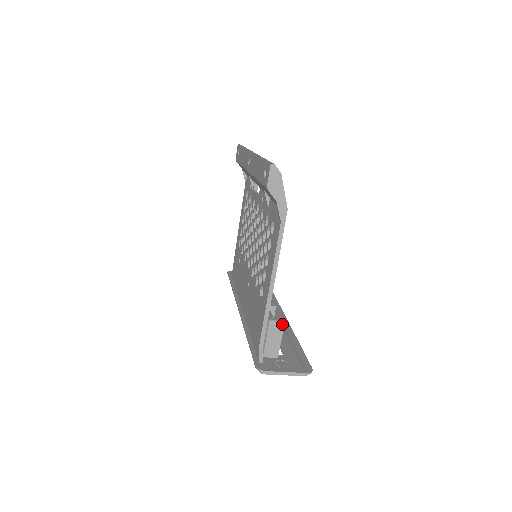
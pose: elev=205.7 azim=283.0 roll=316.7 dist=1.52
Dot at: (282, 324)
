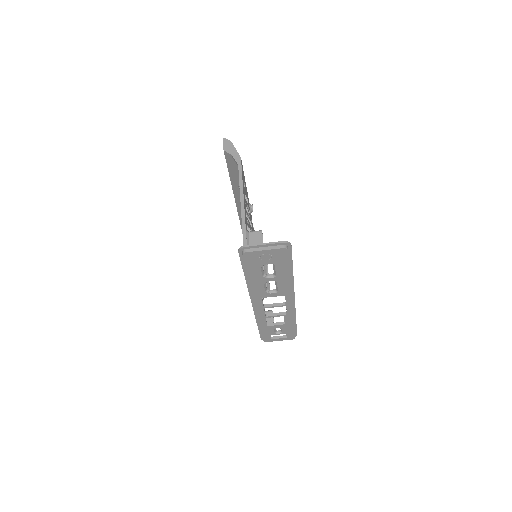
Dot at: (260, 231)
